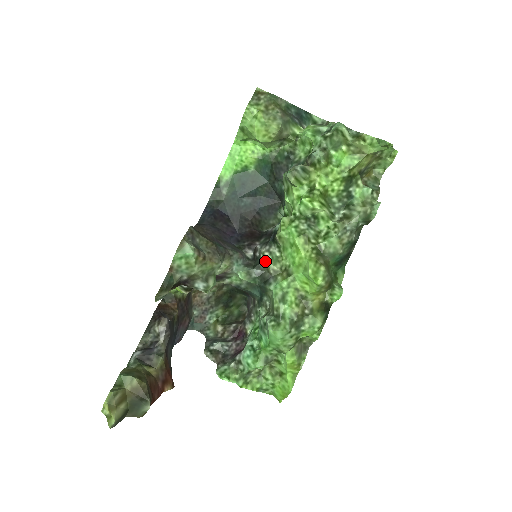
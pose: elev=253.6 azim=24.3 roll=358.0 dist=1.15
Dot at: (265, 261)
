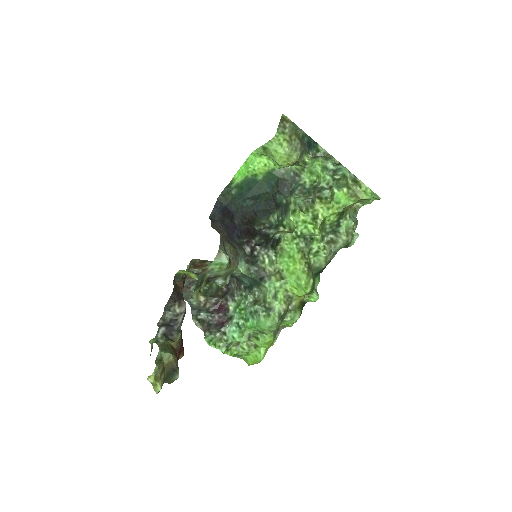
Dot at: (263, 262)
